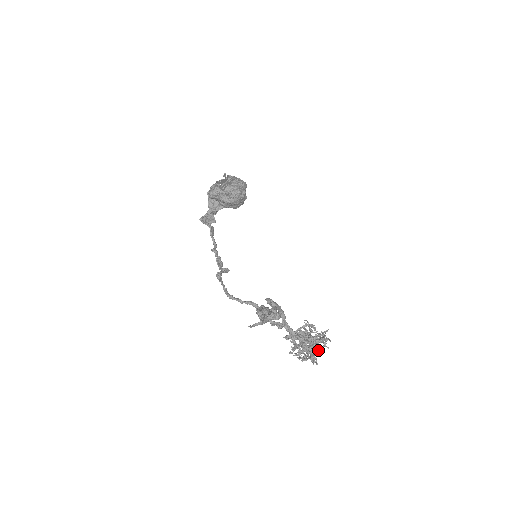
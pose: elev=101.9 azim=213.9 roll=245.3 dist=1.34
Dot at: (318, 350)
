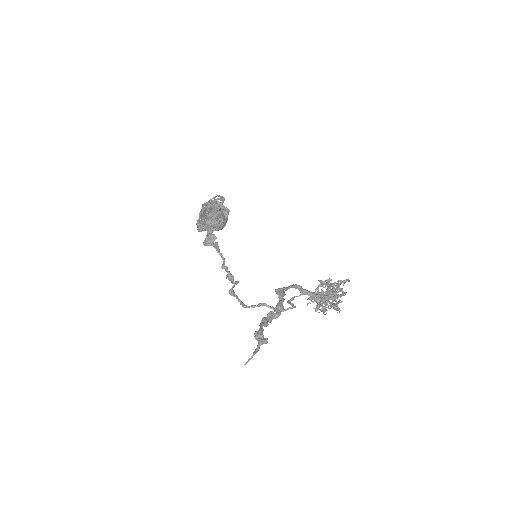
Dot at: (340, 296)
